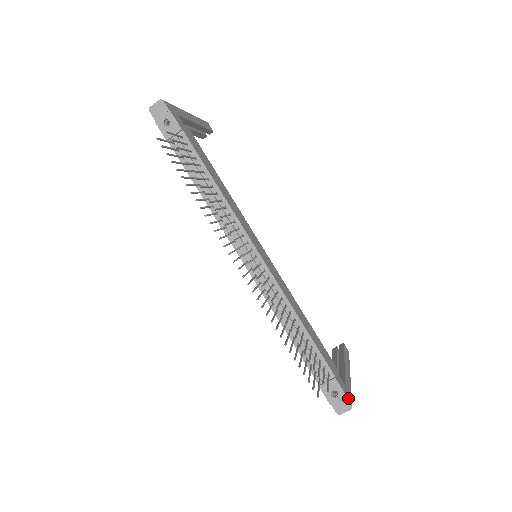
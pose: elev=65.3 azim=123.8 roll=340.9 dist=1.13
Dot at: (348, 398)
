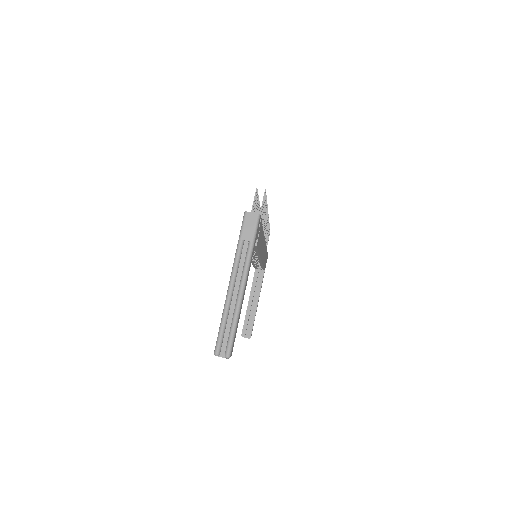
Dot at: (260, 220)
